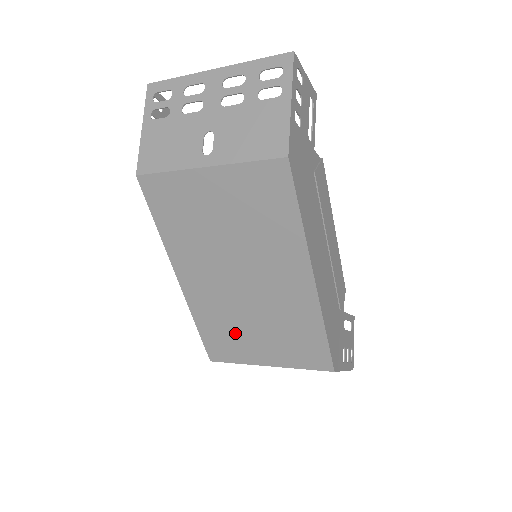
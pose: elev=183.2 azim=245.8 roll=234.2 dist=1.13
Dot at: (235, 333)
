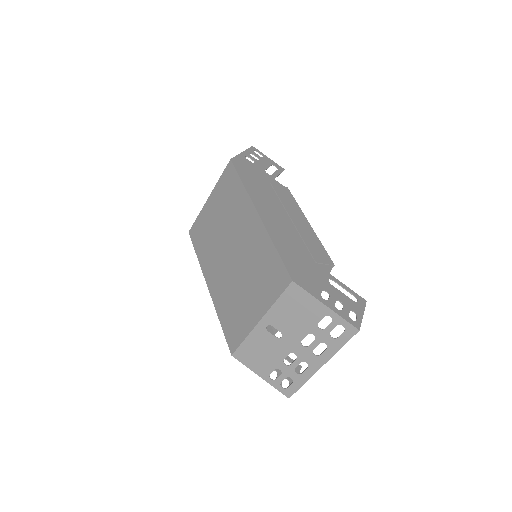
Dot at: (237, 305)
